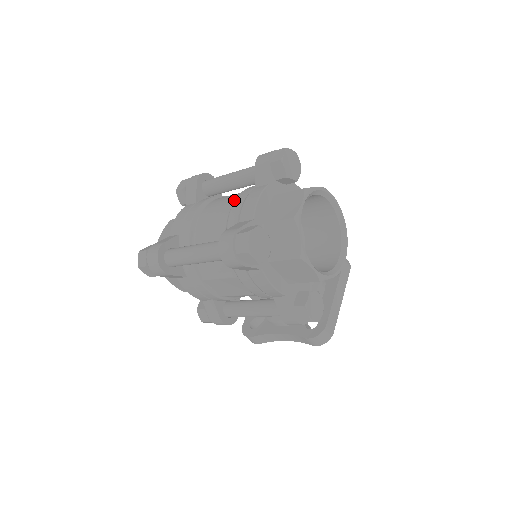
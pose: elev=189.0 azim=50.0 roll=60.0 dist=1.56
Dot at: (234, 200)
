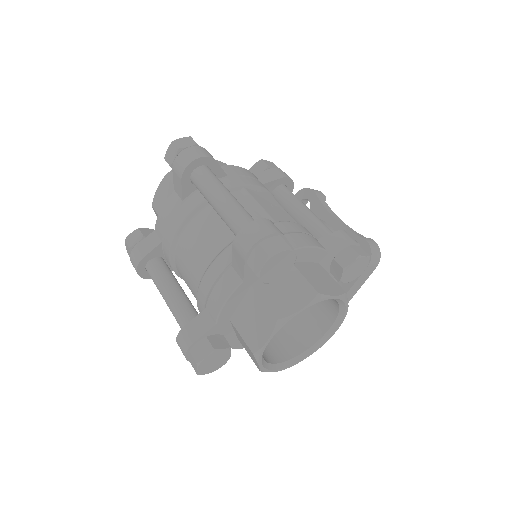
Dot at: (210, 259)
